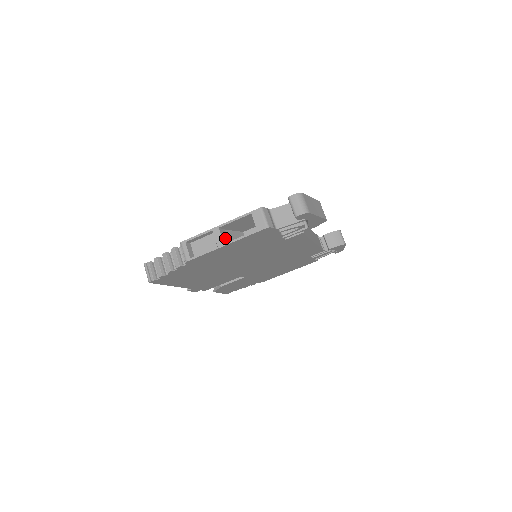
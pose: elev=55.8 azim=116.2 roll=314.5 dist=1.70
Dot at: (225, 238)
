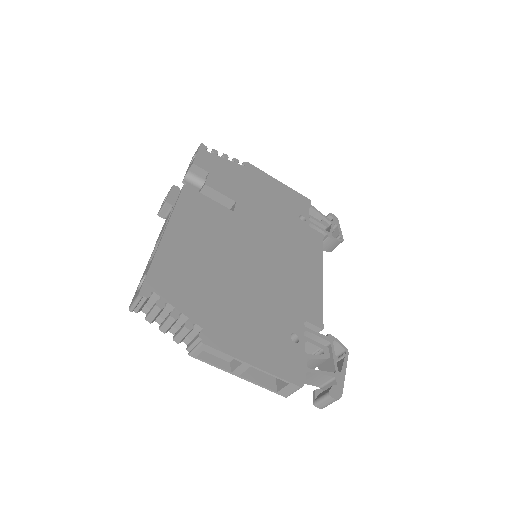
Dot at: occluded
